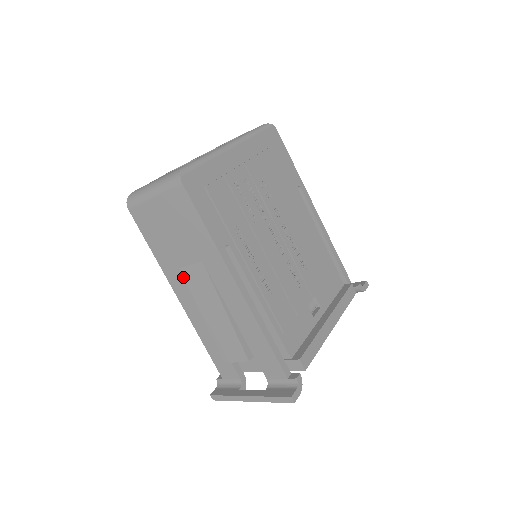
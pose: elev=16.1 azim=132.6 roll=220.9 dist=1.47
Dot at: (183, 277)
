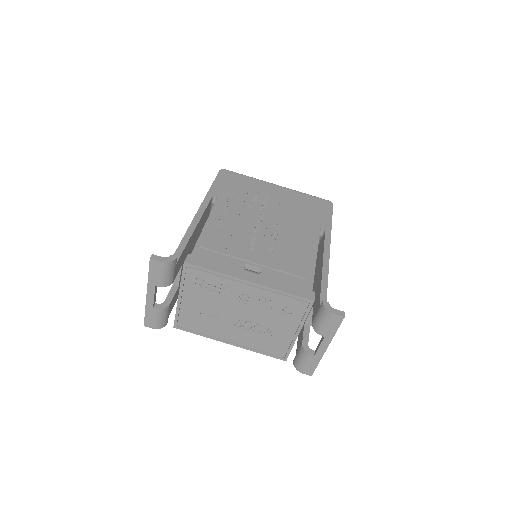
Dot at: occluded
